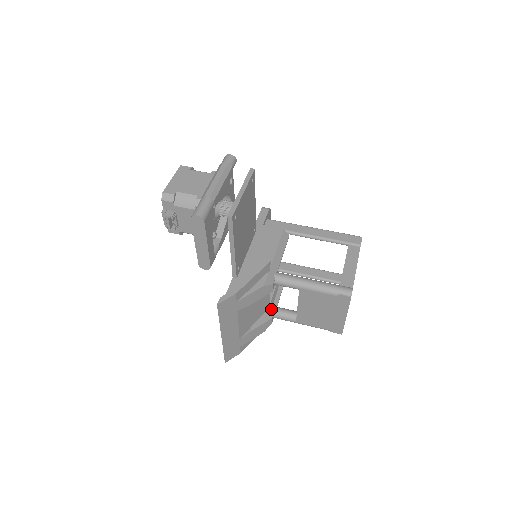
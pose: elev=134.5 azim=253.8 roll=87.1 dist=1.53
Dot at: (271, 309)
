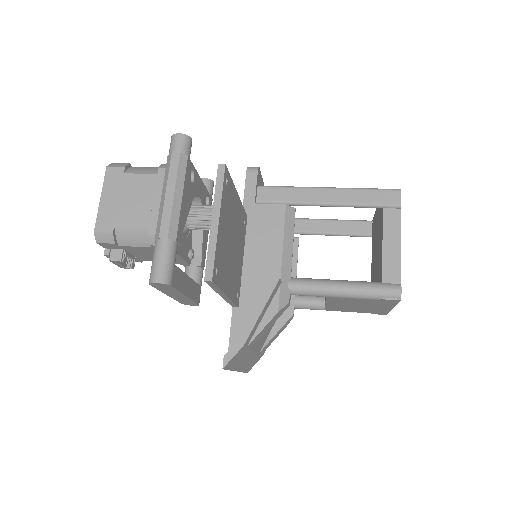
Dot at: occluded
